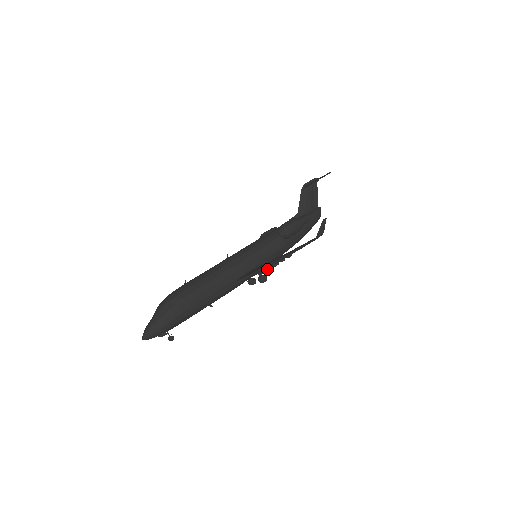
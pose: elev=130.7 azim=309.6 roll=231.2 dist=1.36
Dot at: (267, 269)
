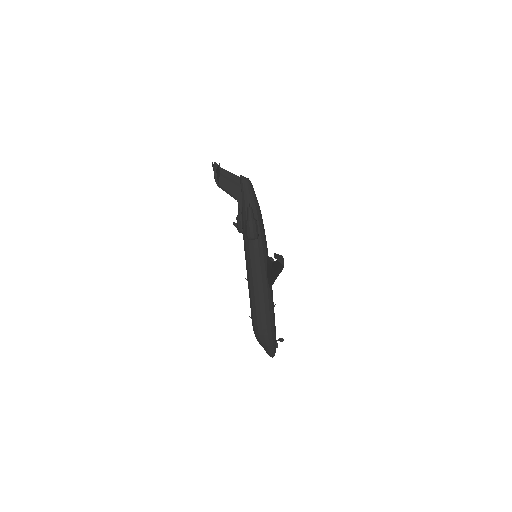
Dot at: occluded
